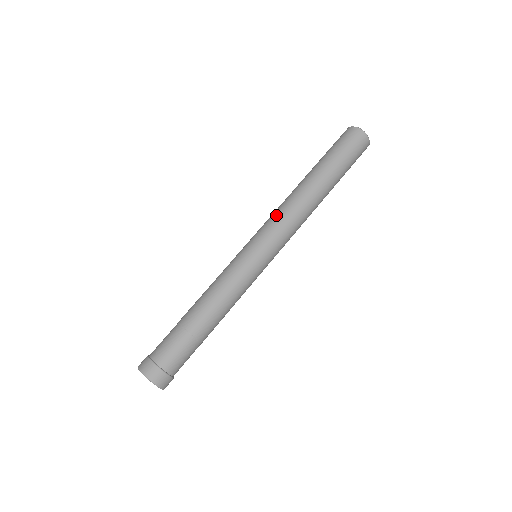
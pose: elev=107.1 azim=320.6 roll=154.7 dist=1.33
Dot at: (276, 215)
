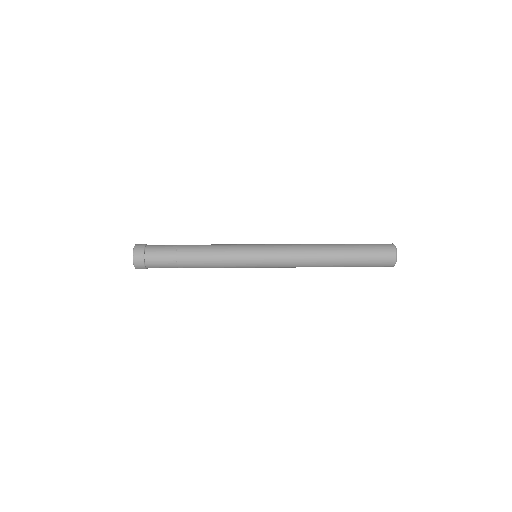
Dot at: (289, 244)
